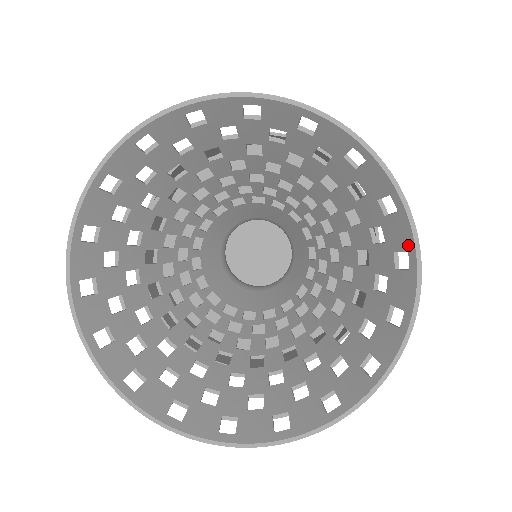
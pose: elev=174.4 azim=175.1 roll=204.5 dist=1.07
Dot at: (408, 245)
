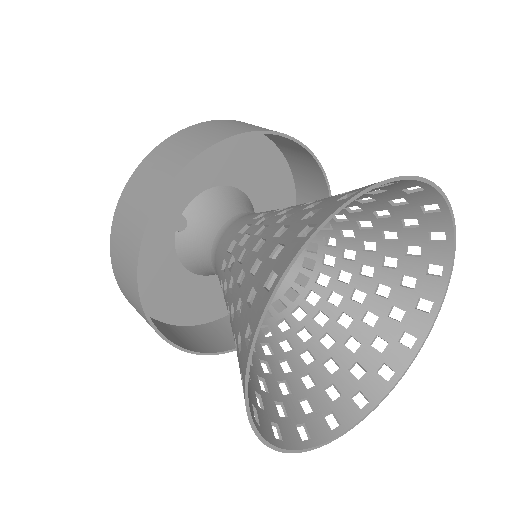
Dot at: (445, 262)
